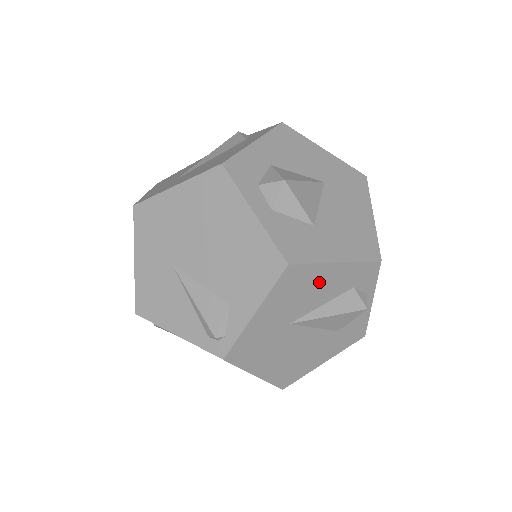
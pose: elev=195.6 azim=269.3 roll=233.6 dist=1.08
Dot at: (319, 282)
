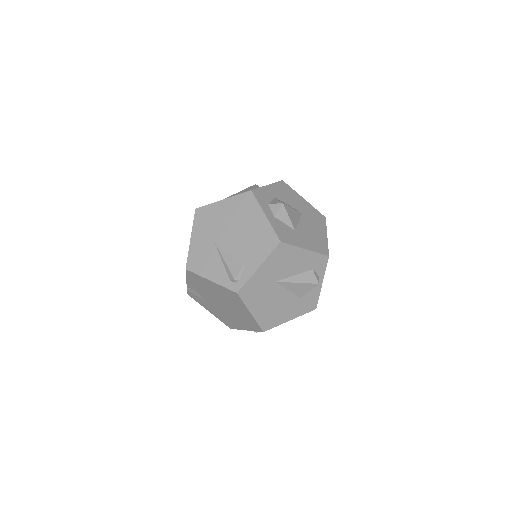
Dot at: (294, 259)
